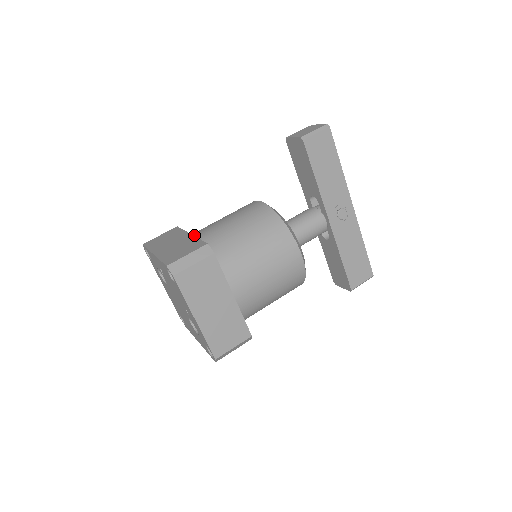
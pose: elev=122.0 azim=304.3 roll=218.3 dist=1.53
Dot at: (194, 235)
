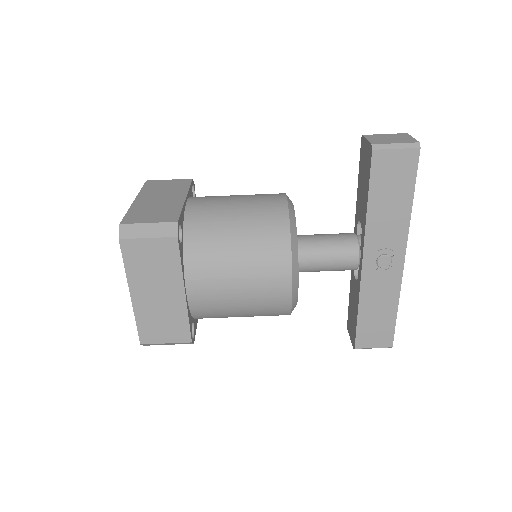
Dot at: (190, 200)
